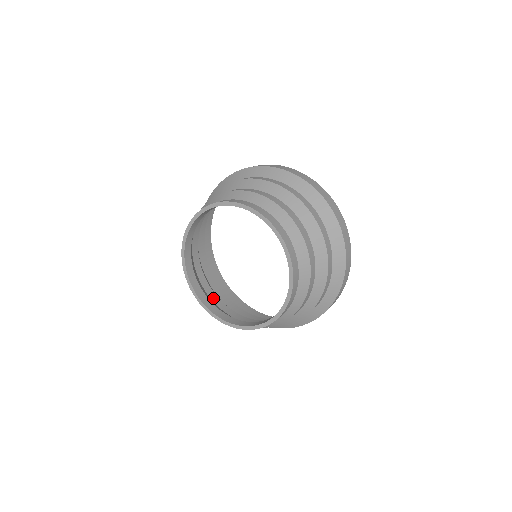
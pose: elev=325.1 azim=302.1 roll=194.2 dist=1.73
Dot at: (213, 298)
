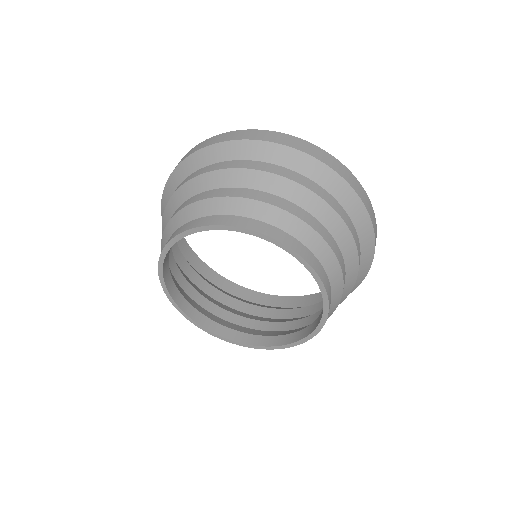
Dot at: (222, 315)
